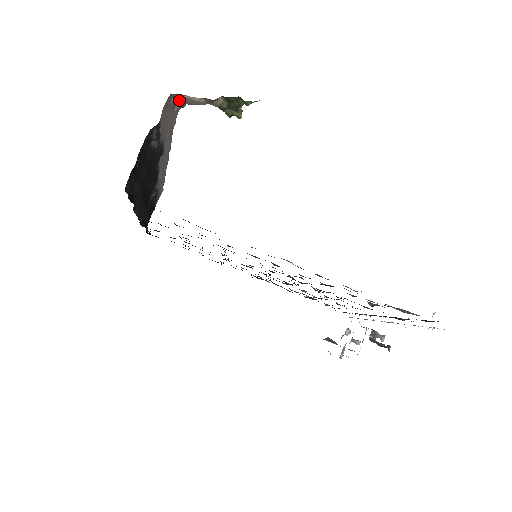
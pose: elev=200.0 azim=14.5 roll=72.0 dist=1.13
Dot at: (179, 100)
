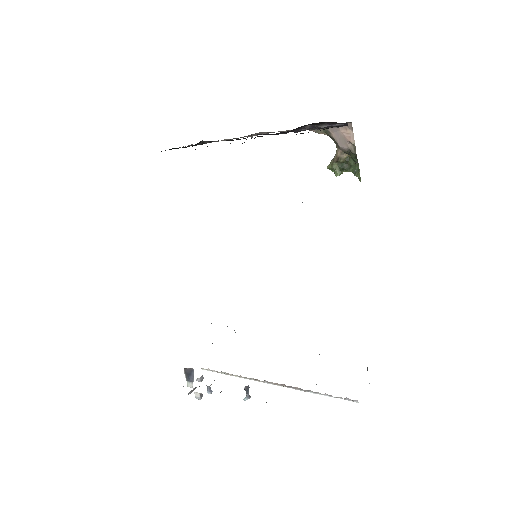
Dot at: (339, 129)
